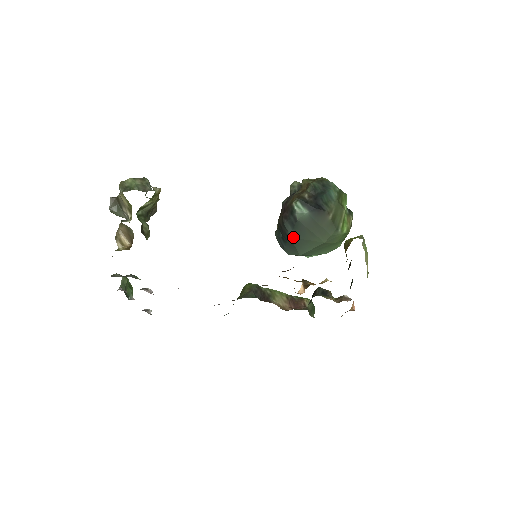
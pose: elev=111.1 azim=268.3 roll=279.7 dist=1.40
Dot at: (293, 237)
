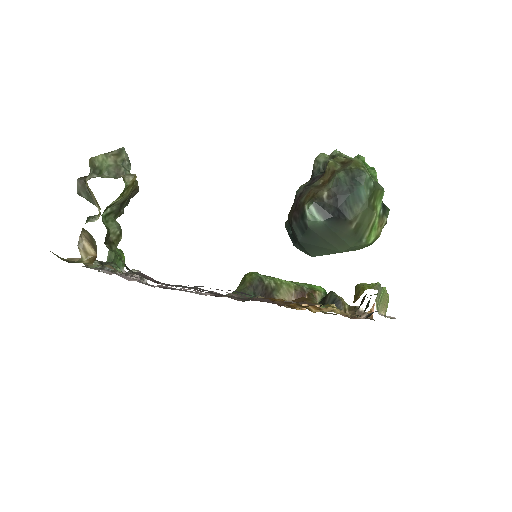
Dot at: (303, 242)
